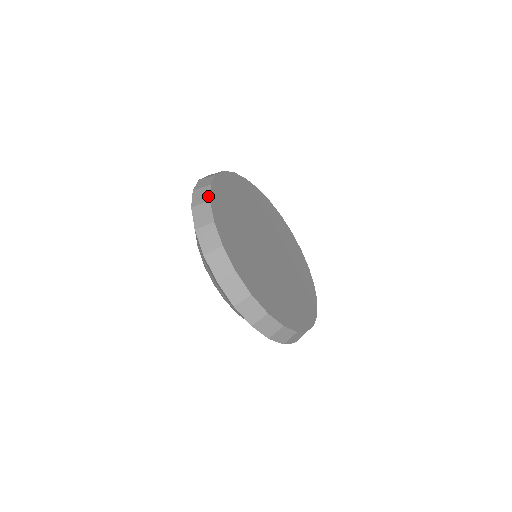
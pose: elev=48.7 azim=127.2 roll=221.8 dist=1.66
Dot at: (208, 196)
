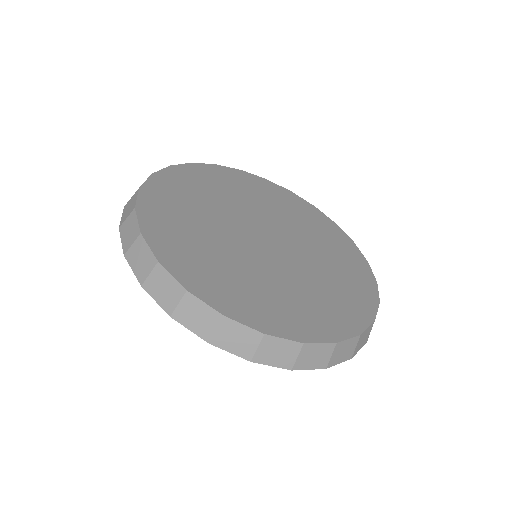
Dot at: (175, 166)
